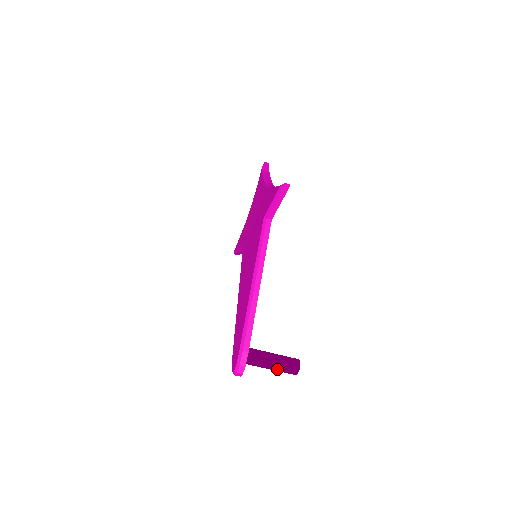
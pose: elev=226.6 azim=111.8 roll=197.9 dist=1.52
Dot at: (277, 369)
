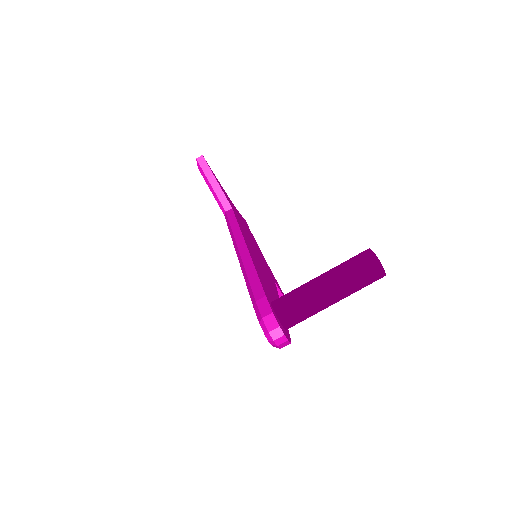
Dot at: (340, 284)
